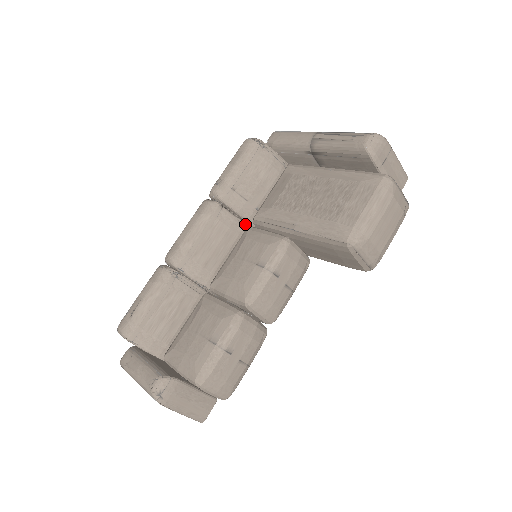
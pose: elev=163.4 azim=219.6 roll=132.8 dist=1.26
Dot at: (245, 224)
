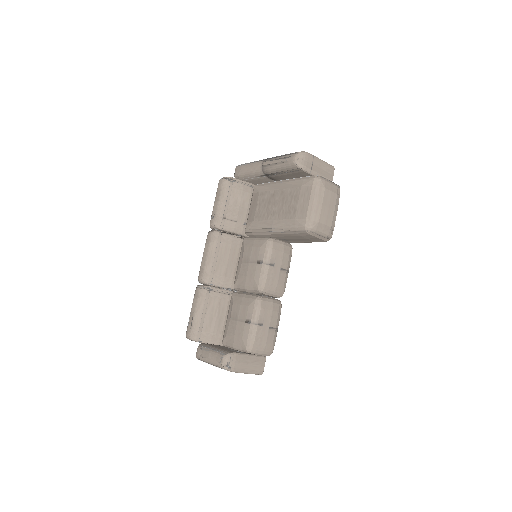
Dot at: (241, 237)
